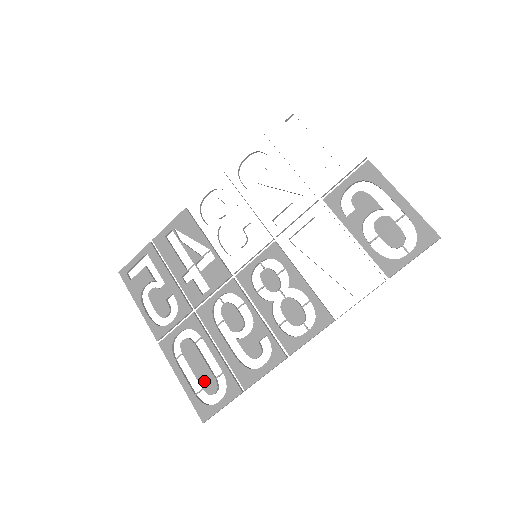
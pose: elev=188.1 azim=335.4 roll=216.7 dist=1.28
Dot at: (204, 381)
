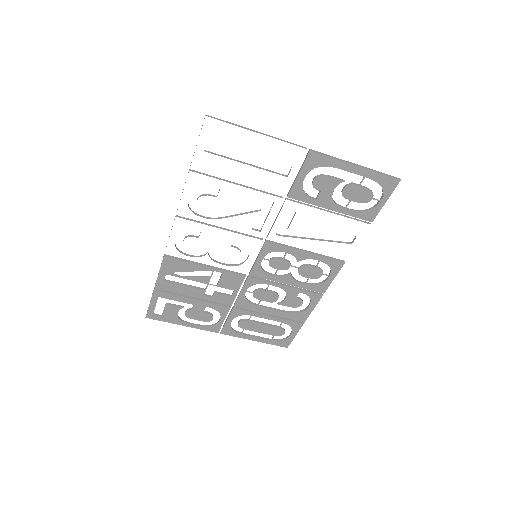
Dot at: (272, 332)
